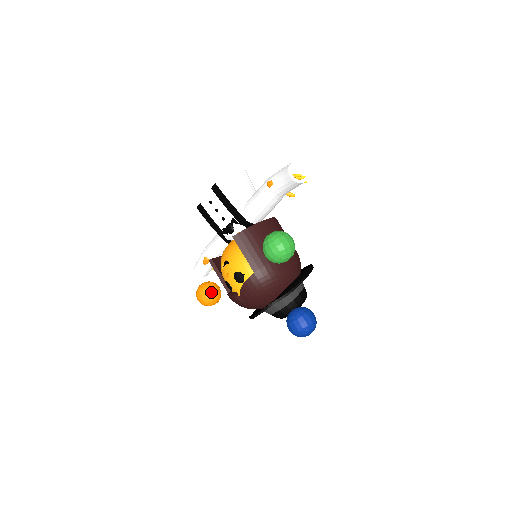
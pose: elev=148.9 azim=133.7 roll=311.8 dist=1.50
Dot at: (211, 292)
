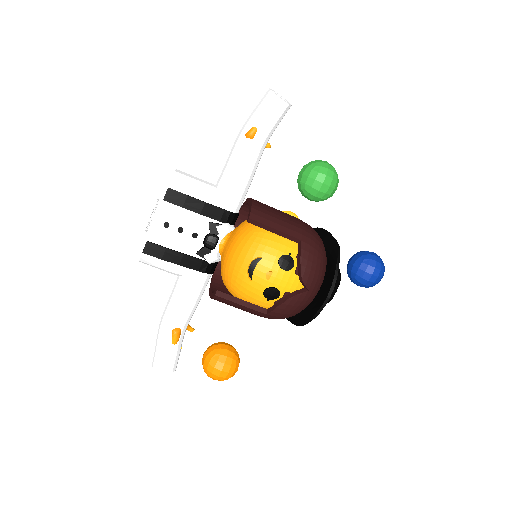
Dot at: (229, 349)
